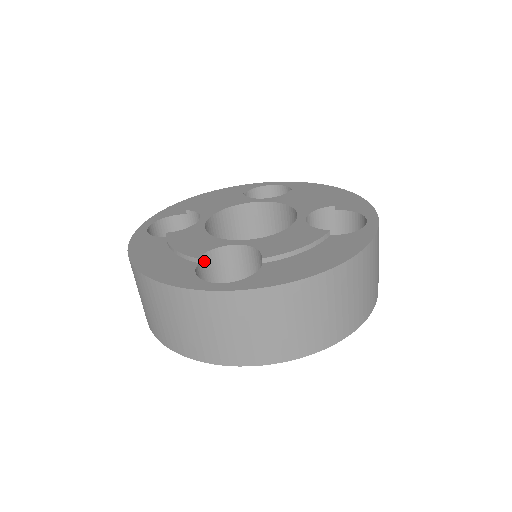
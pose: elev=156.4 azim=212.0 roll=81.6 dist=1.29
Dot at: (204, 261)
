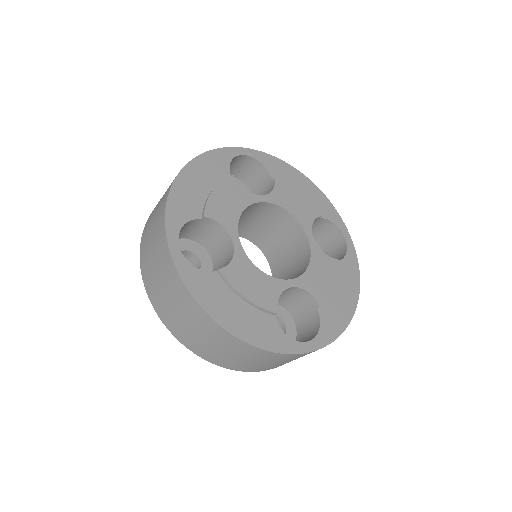
Dot at: (208, 222)
